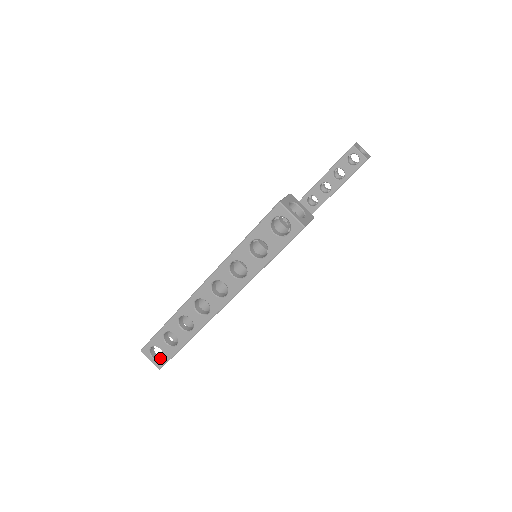
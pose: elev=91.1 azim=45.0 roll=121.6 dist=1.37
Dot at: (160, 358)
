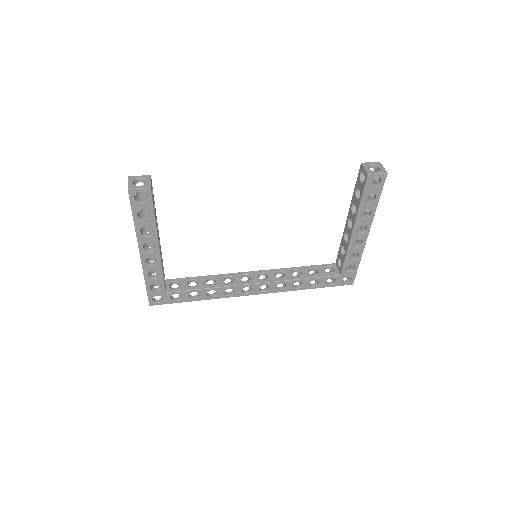
Dot at: occluded
